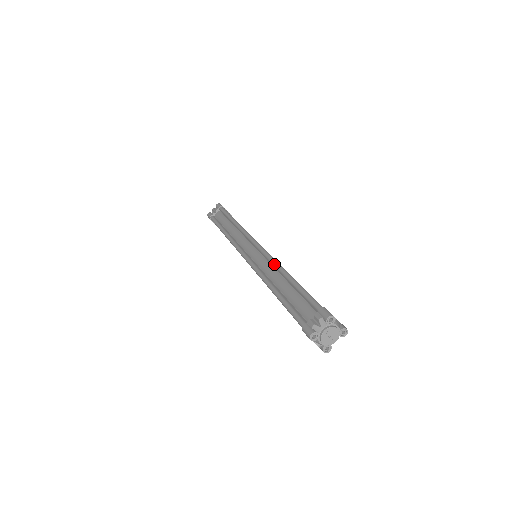
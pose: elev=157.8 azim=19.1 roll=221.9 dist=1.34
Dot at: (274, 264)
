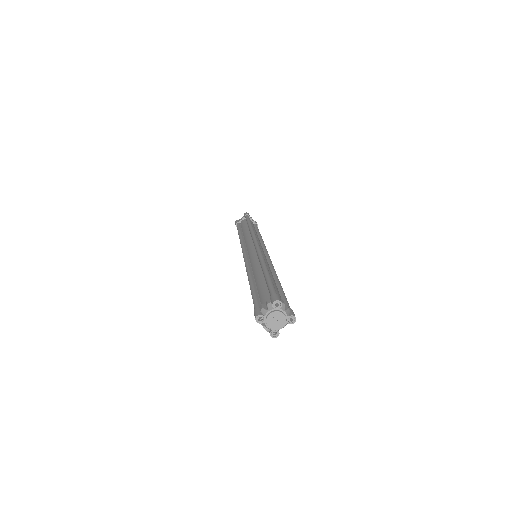
Dot at: (260, 260)
